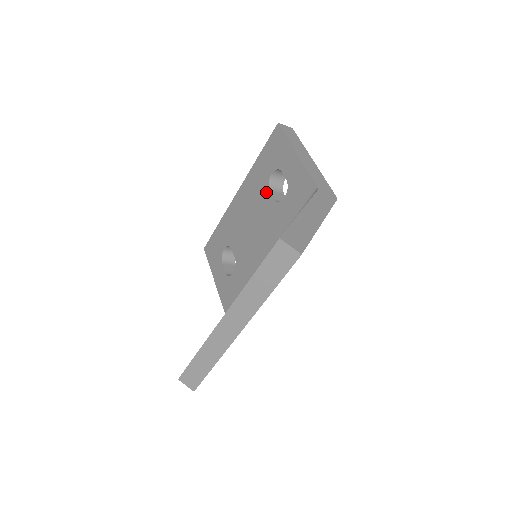
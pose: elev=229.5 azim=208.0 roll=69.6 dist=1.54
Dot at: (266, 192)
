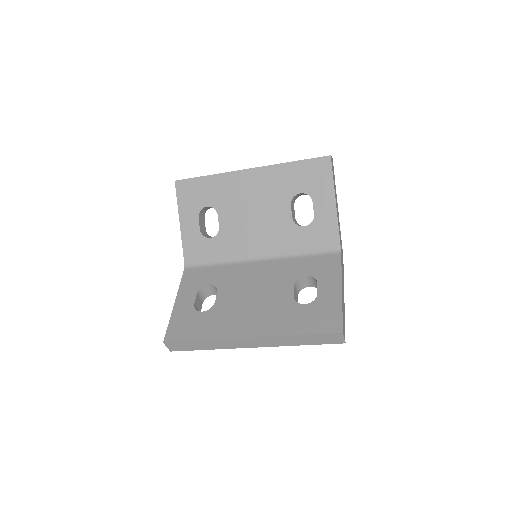
Dot at: (287, 203)
